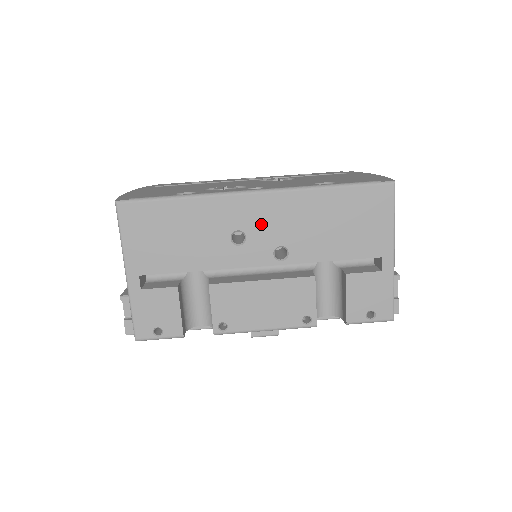
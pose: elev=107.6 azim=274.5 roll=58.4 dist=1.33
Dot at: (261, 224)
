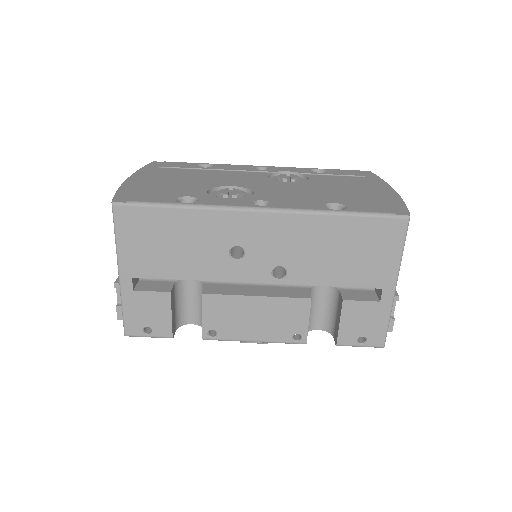
Dot at: (262, 243)
